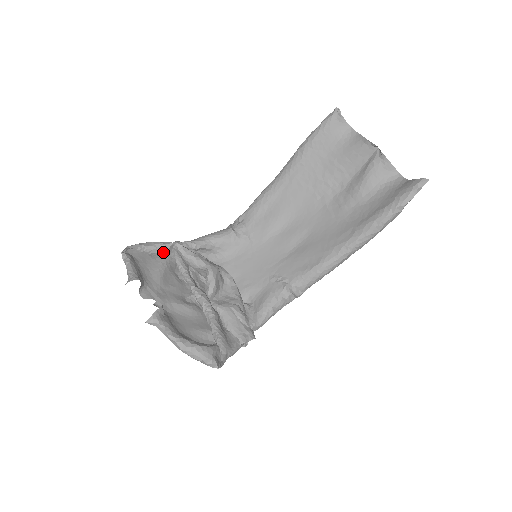
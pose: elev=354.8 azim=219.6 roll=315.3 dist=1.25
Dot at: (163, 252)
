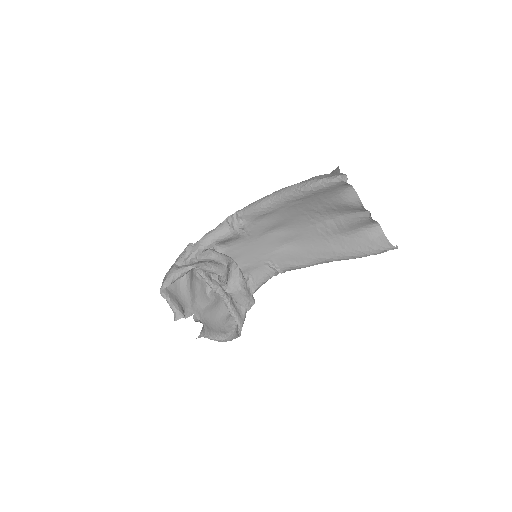
Dot at: (186, 273)
